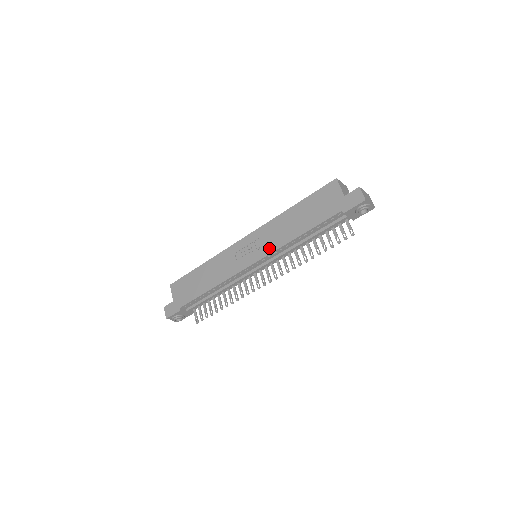
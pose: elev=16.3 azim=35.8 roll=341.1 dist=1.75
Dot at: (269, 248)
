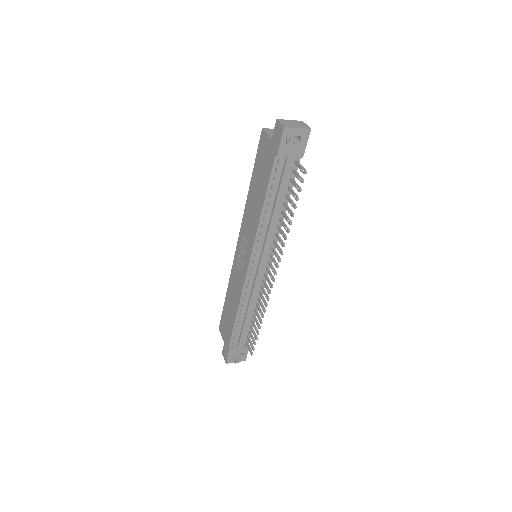
Dot at: (251, 240)
